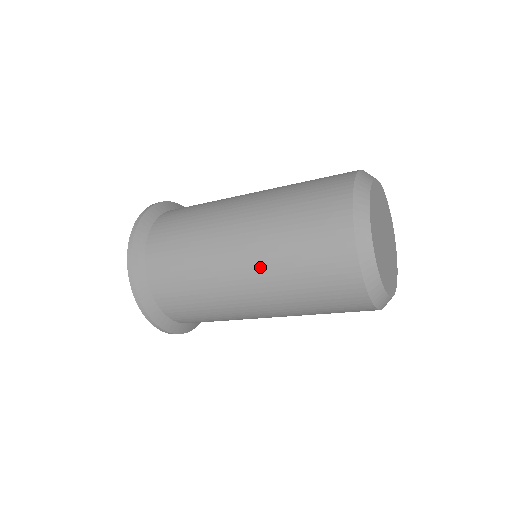
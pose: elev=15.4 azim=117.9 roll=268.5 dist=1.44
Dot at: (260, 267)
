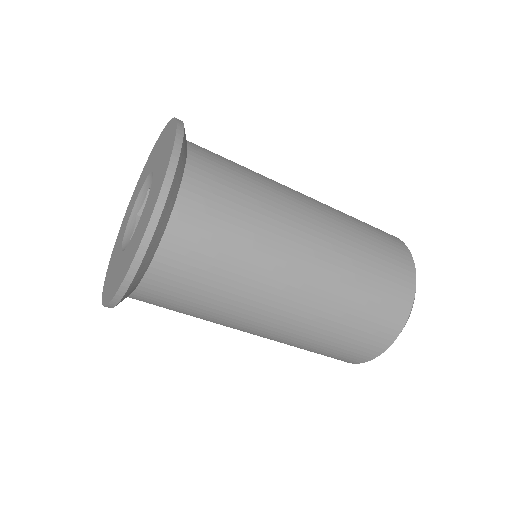
Dot at: (313, 309)
